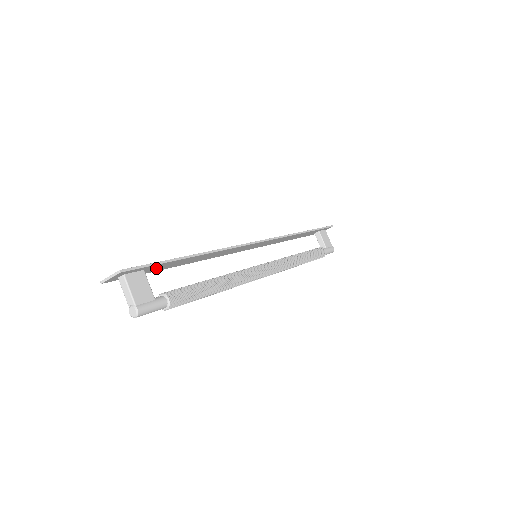
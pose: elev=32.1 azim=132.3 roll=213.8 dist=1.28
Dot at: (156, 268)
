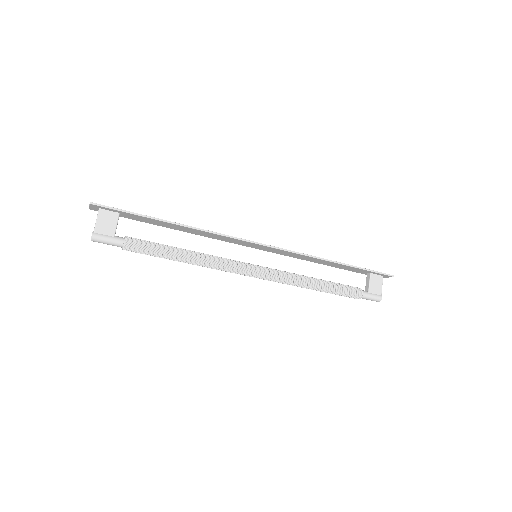
Dot at: (136, 218)
